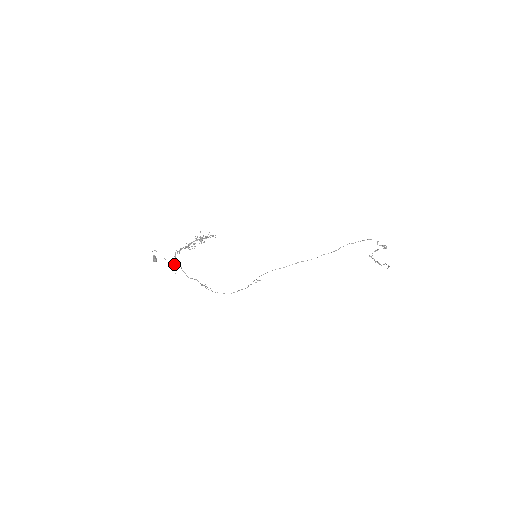
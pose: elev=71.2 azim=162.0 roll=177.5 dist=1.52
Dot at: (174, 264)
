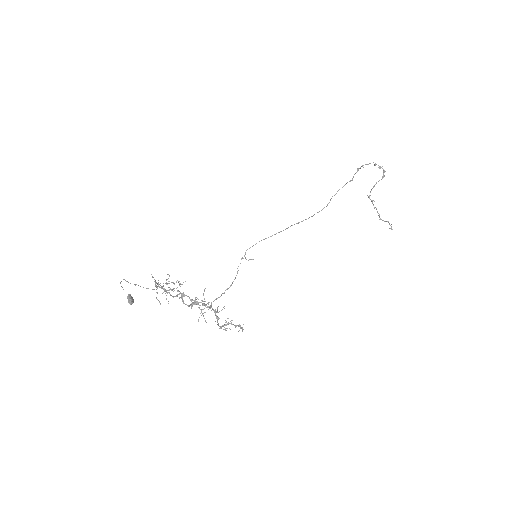
Dot at: (153, 289)
